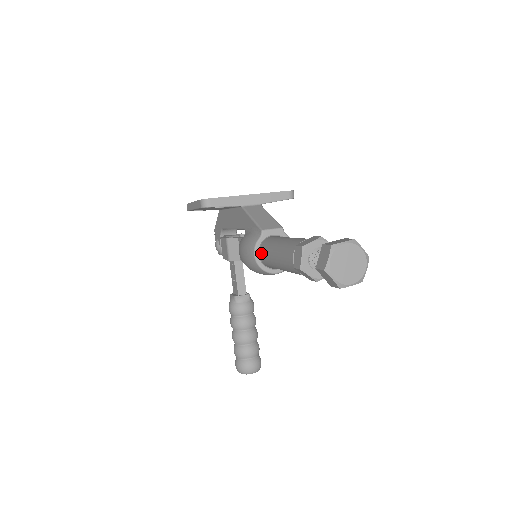
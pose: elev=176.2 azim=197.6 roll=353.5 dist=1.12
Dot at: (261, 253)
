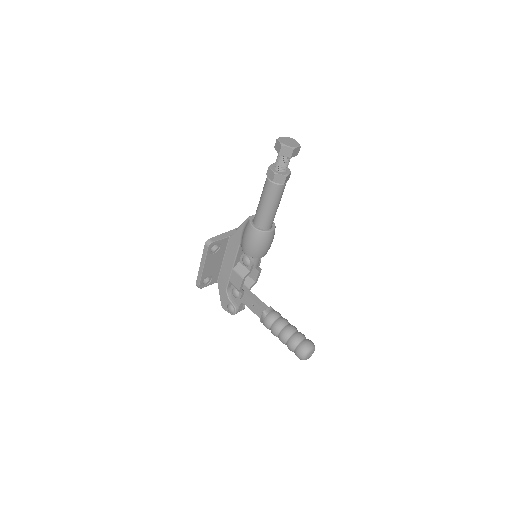
Dot at: (256, 224)
